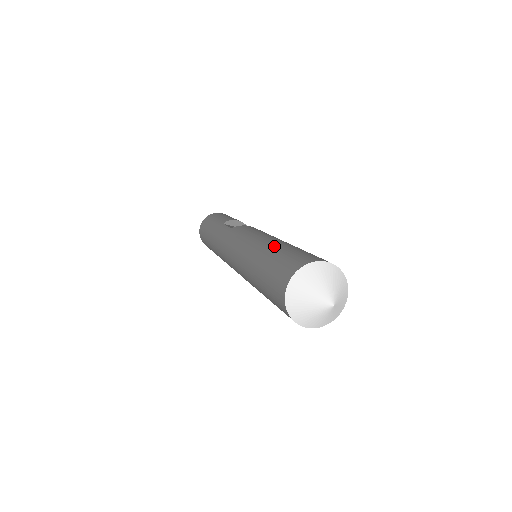
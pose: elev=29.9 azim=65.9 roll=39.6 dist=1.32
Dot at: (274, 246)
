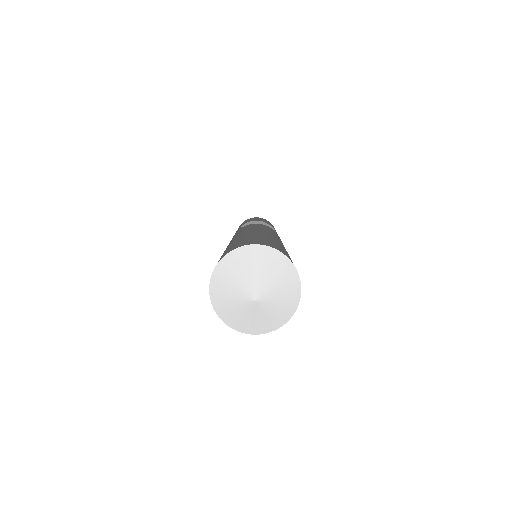
Dot at: (237, 238)
